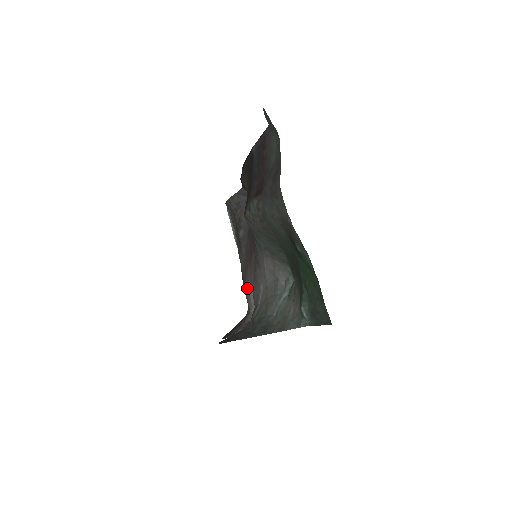
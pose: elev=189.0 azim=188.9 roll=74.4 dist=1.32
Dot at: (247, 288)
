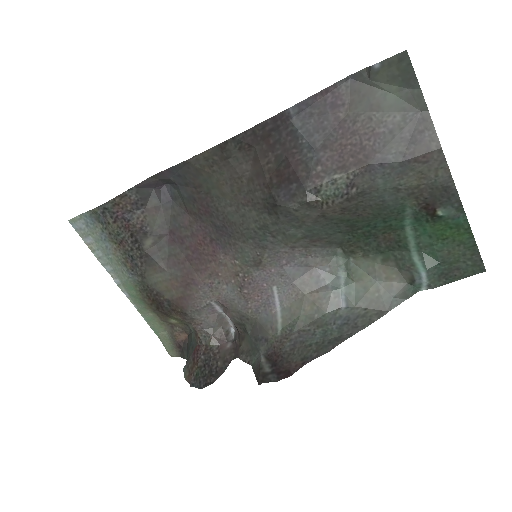
Dot at: (200, 309)
